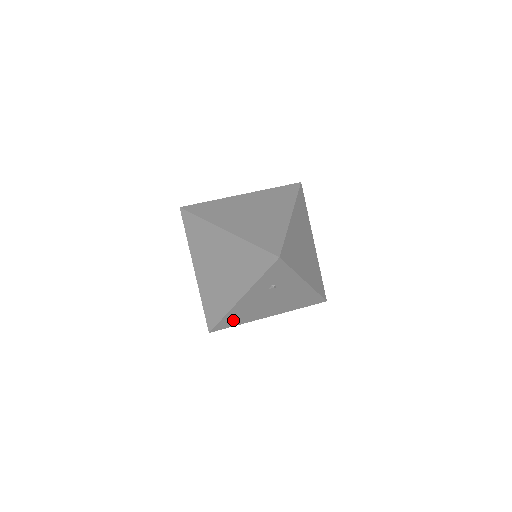
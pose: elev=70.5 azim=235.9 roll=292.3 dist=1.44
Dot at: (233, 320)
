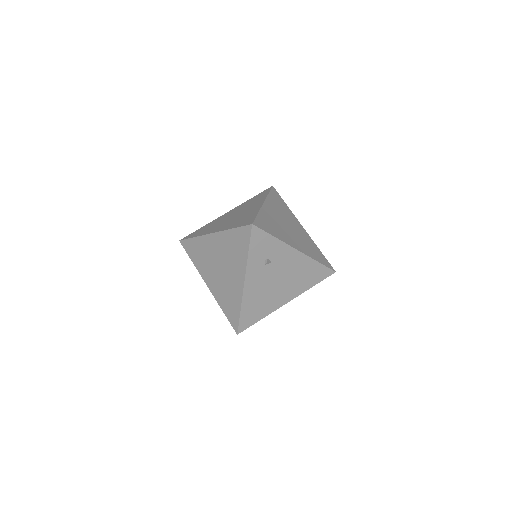
Dot at: (252, 313)
